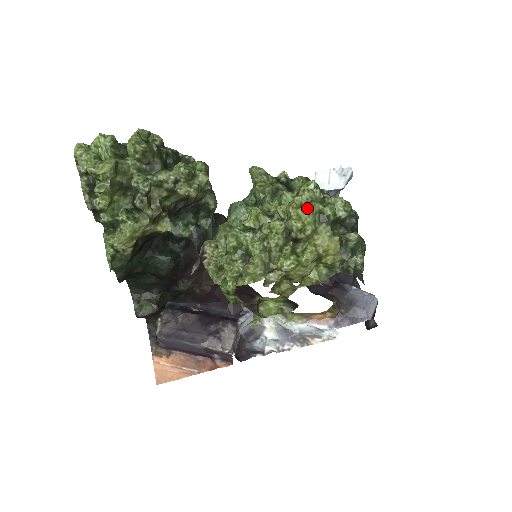
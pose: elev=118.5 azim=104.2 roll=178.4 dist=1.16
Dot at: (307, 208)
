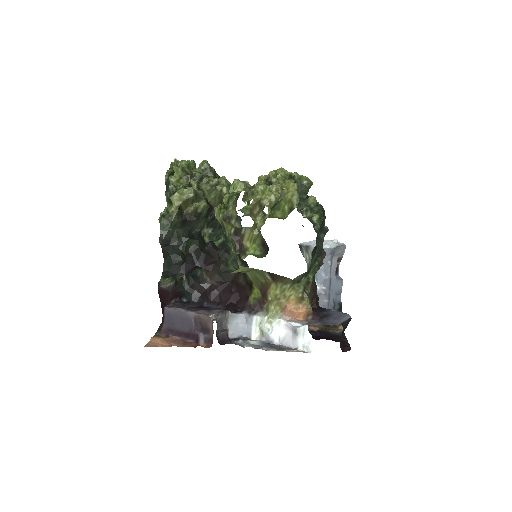
Dot at: (282, 169)
